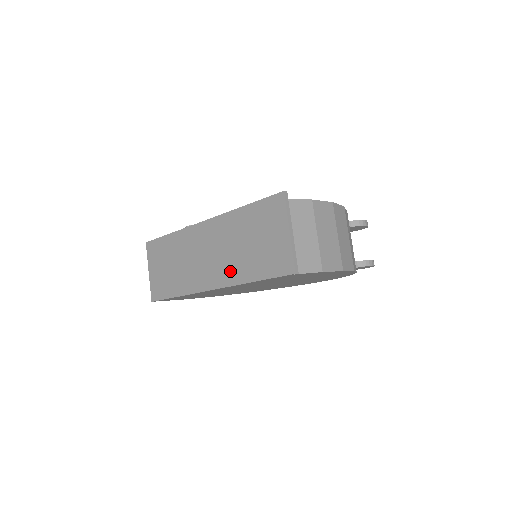
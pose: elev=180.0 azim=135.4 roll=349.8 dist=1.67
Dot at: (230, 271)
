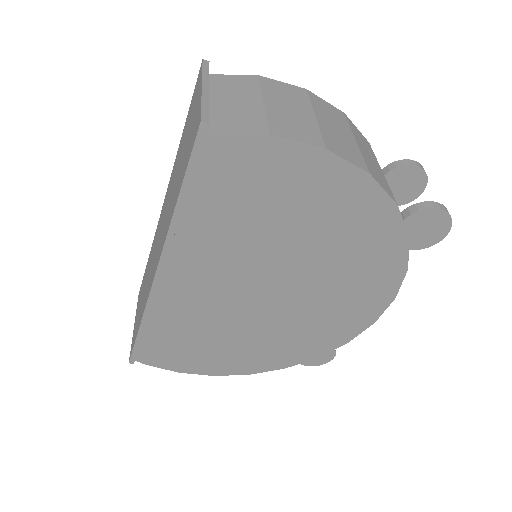
Dot at: (167, 222)
